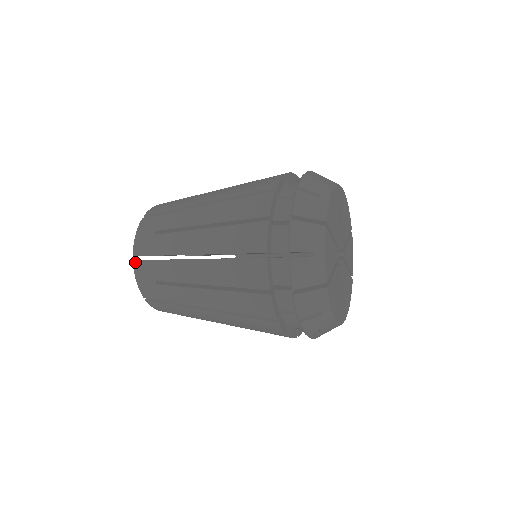
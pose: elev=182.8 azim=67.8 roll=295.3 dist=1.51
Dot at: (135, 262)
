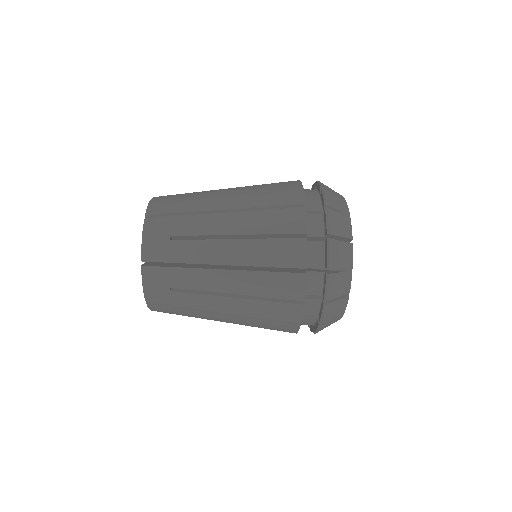
Dot at: (147, 219)
